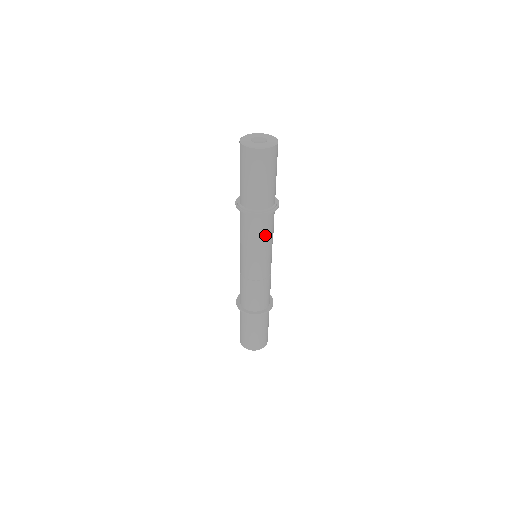
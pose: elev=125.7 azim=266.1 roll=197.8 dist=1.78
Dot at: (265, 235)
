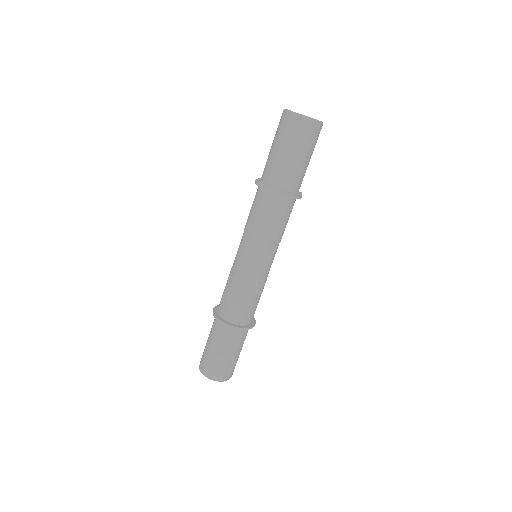
Dot at: (263, 221)
